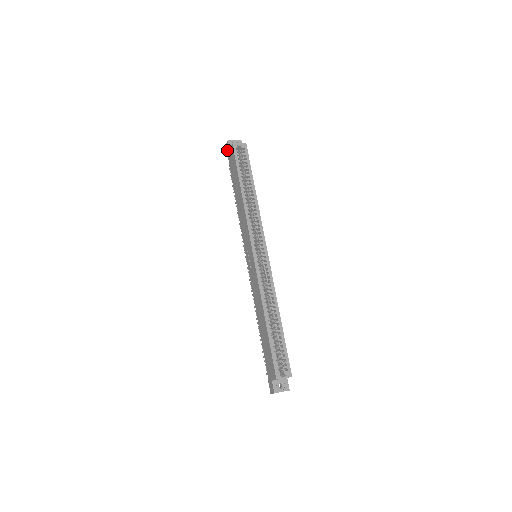
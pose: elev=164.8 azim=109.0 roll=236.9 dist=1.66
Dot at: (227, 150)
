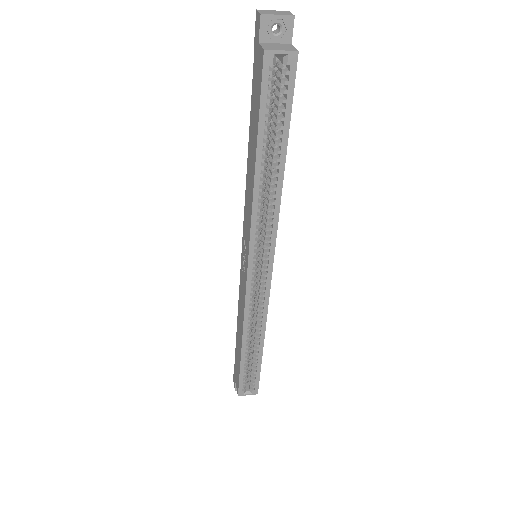
Dot at: (256, 30)
